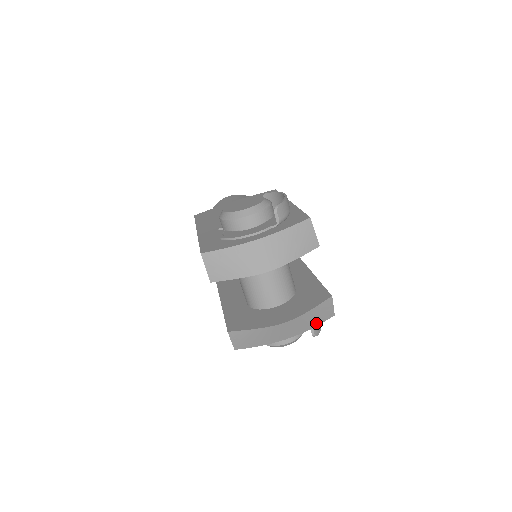
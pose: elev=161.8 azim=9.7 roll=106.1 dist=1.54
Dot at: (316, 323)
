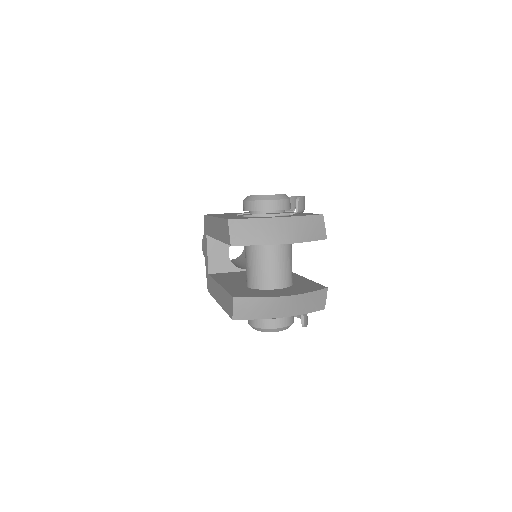
Dot at: (310, 310)
